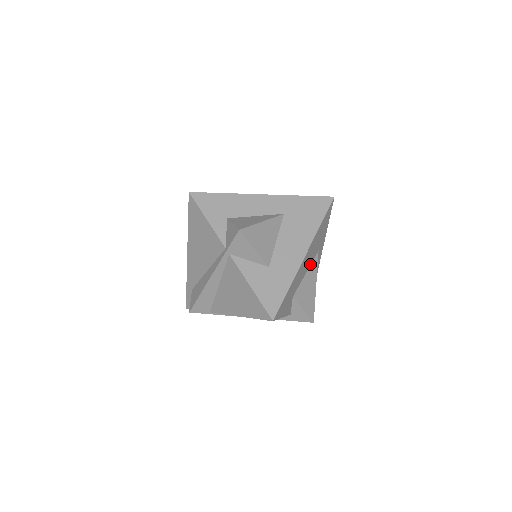
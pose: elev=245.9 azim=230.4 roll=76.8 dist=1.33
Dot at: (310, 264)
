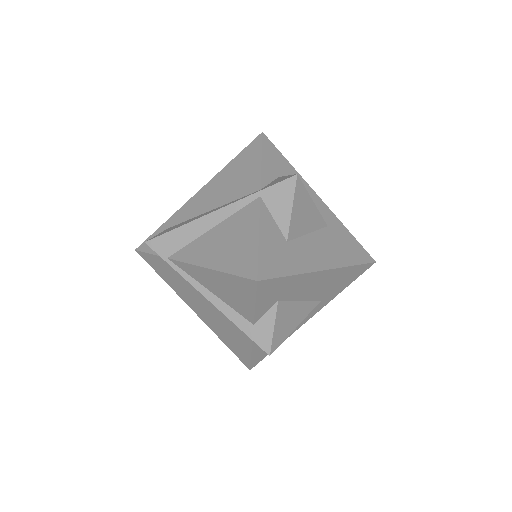
Dot at: (309, 299)
